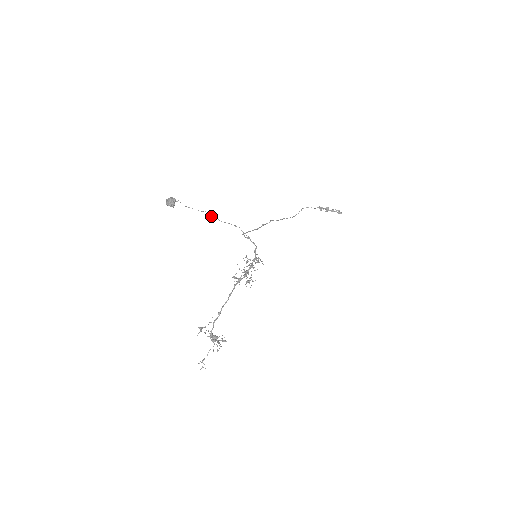
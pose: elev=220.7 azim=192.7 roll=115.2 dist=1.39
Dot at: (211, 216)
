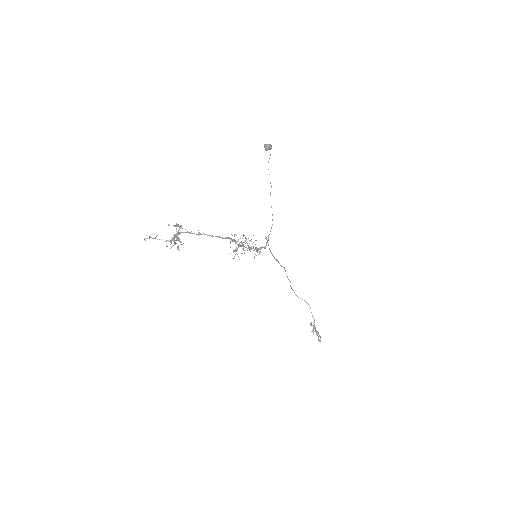
Dot at: occluded
